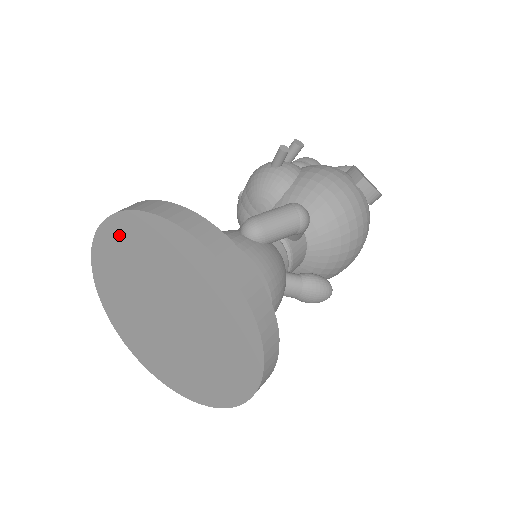
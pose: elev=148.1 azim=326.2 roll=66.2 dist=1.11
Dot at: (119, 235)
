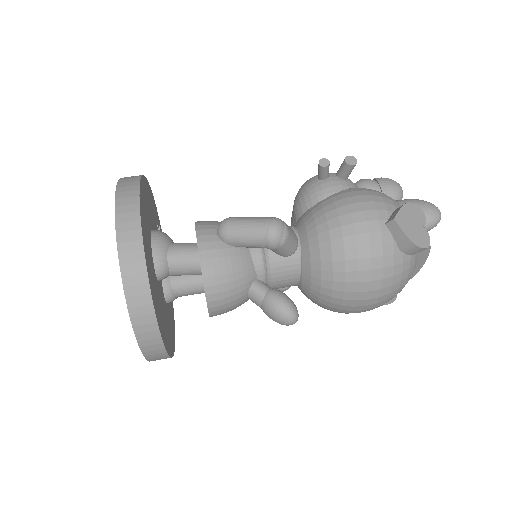
Dot at: occluded
